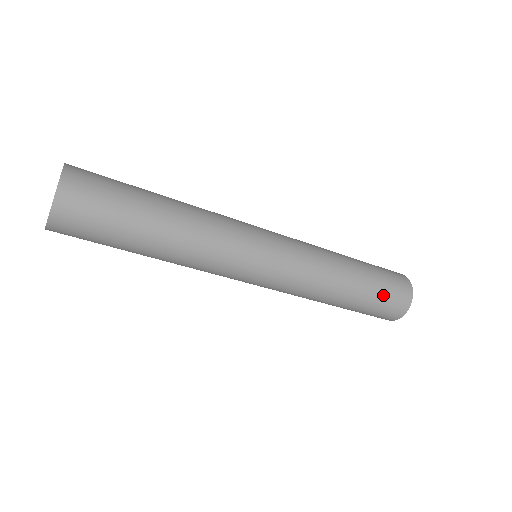
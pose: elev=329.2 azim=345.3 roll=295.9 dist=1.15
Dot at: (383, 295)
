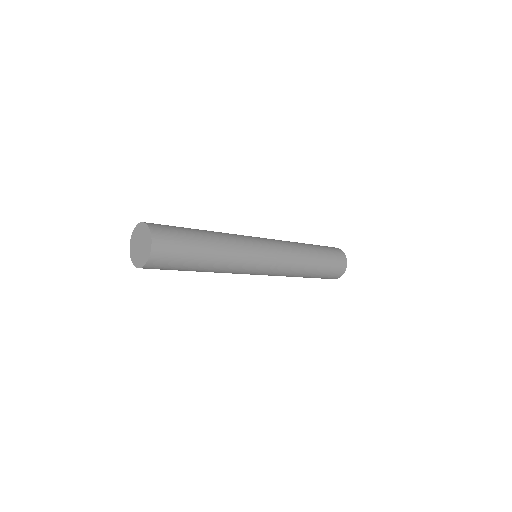
Dot at: (328, 272)
